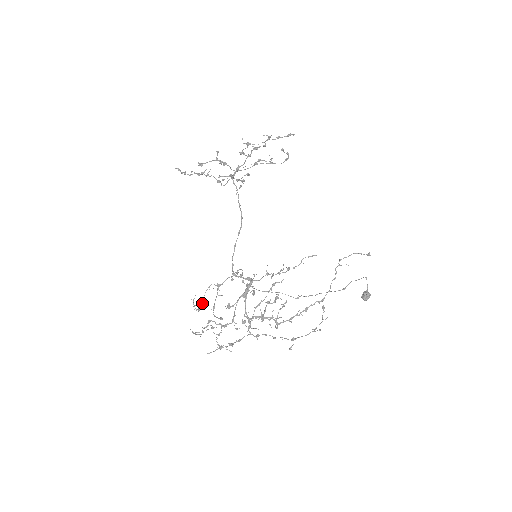
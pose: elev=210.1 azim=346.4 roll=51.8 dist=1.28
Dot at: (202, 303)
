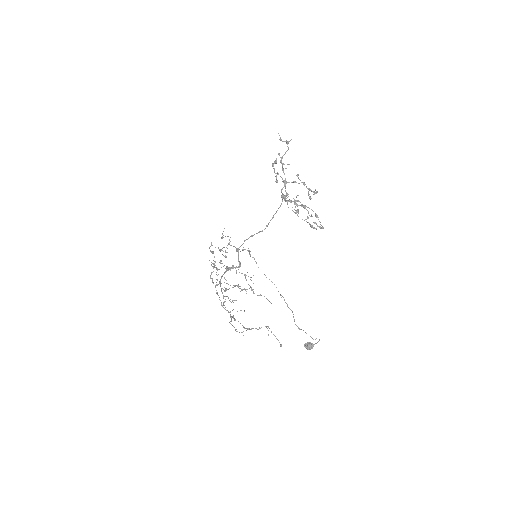
Dot at: occluded
